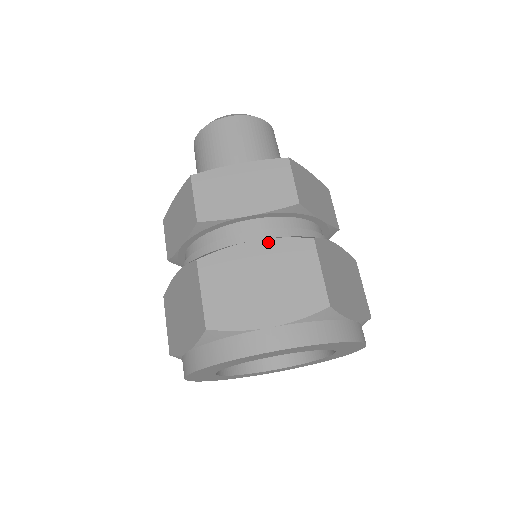
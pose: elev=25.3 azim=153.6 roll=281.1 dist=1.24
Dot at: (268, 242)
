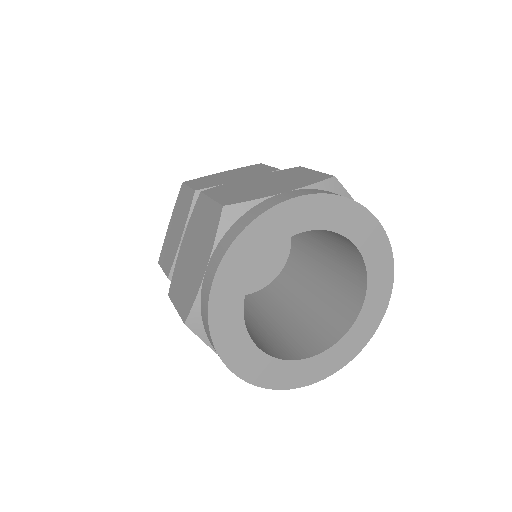
Dot at: (262, 175)
